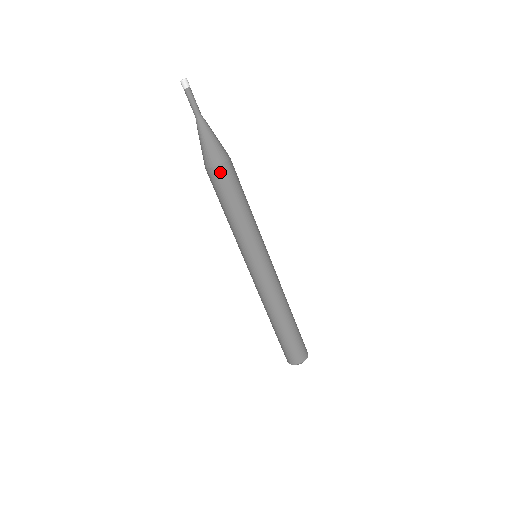
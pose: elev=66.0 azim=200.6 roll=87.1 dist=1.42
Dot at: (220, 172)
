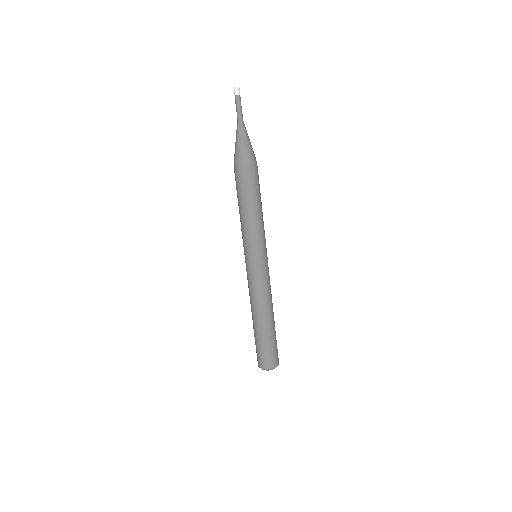
Dot at: (246, 171)
